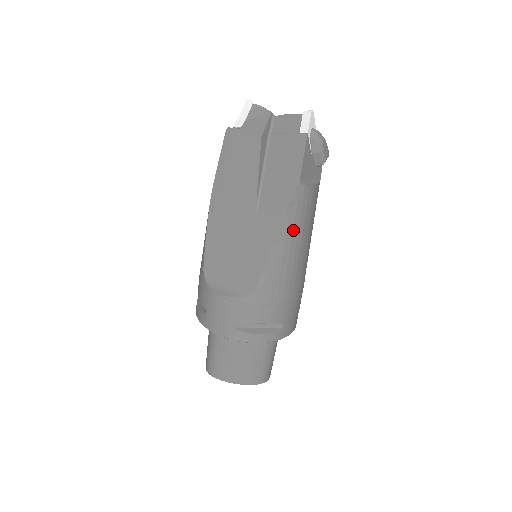
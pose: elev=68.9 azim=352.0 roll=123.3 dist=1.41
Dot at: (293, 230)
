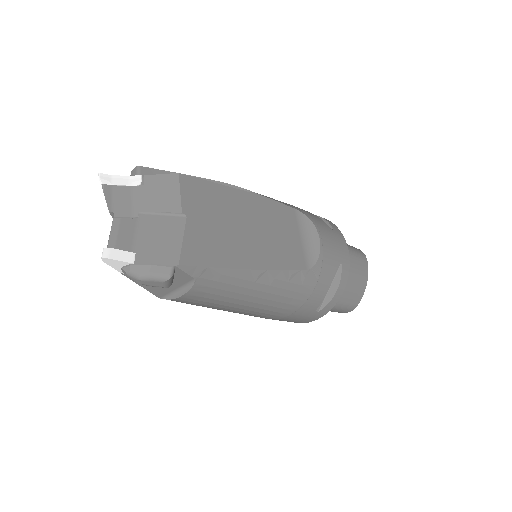
Dot at: occluded
